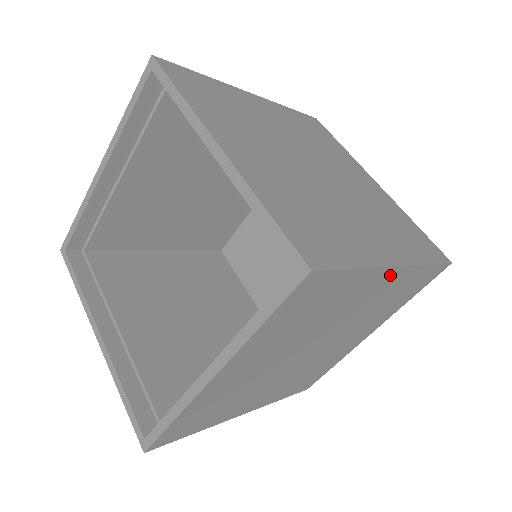
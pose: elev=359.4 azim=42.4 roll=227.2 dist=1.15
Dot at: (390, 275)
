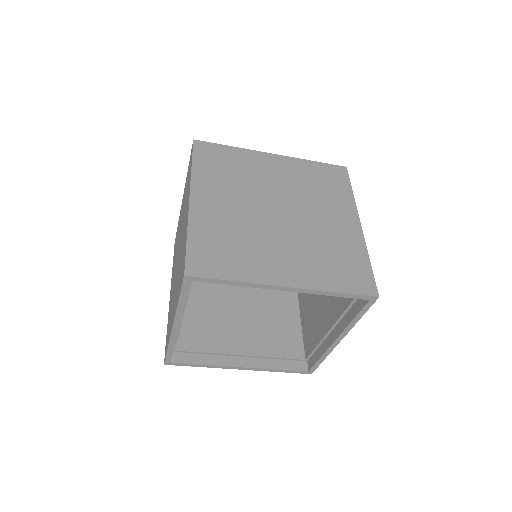
Dot at: occluded
